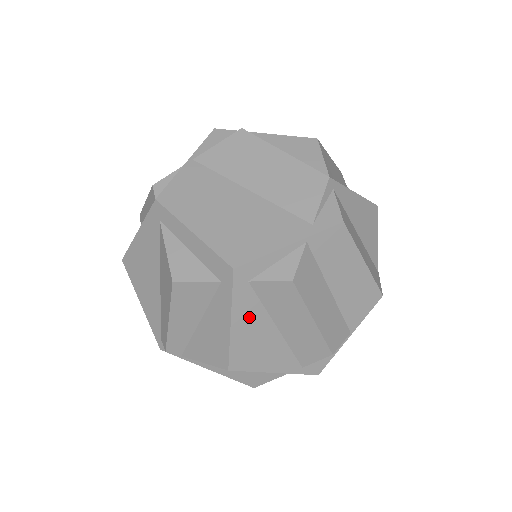
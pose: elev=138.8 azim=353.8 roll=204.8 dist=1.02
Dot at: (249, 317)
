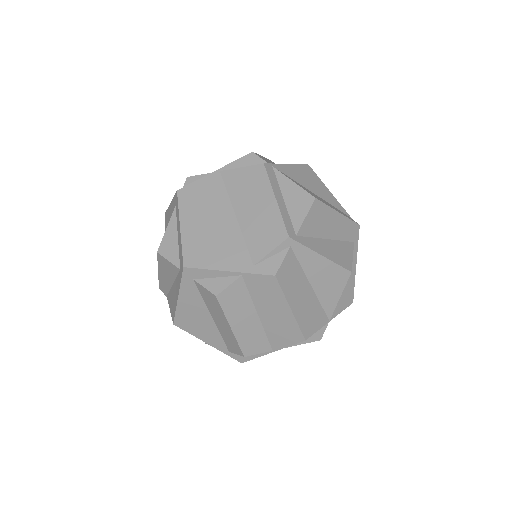
Dot at: (192, 301)
